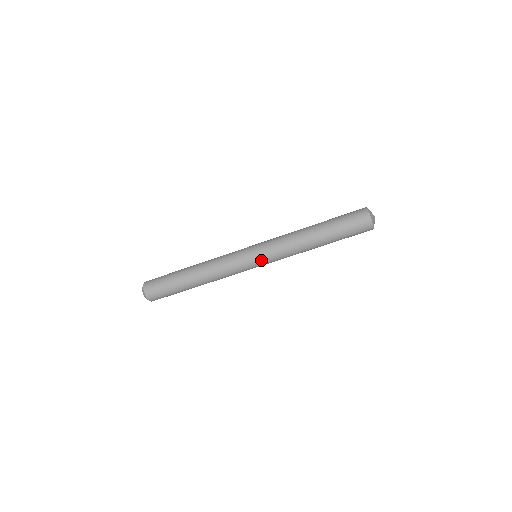
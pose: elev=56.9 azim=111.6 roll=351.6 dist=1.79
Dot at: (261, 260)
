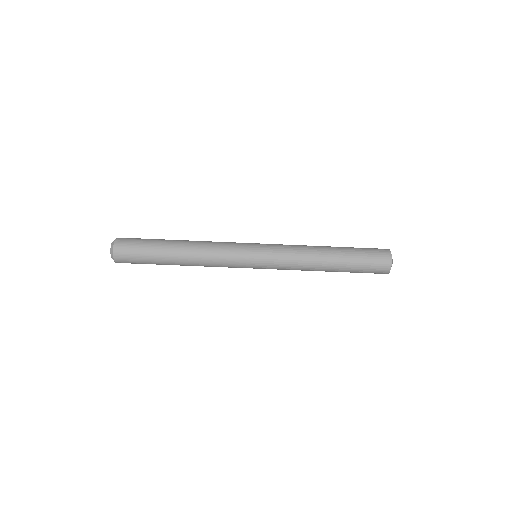
Dot at: (262, 266)
